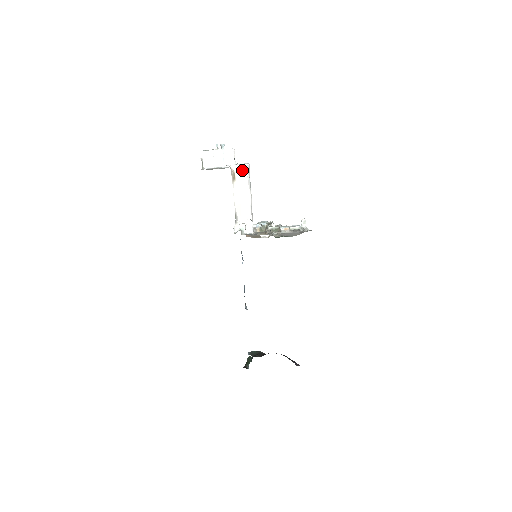
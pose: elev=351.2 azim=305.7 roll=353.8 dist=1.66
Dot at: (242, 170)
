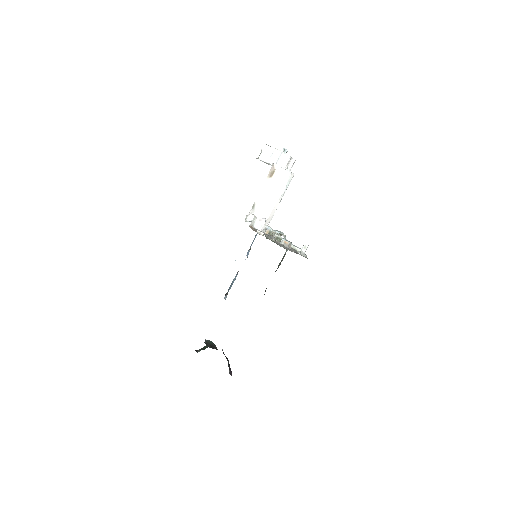
Dot at: (282, 173)
